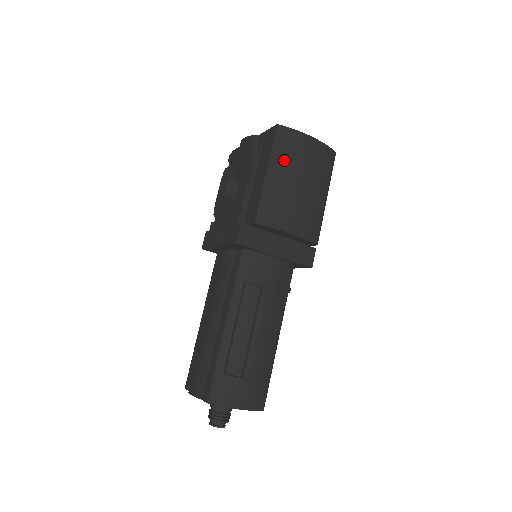
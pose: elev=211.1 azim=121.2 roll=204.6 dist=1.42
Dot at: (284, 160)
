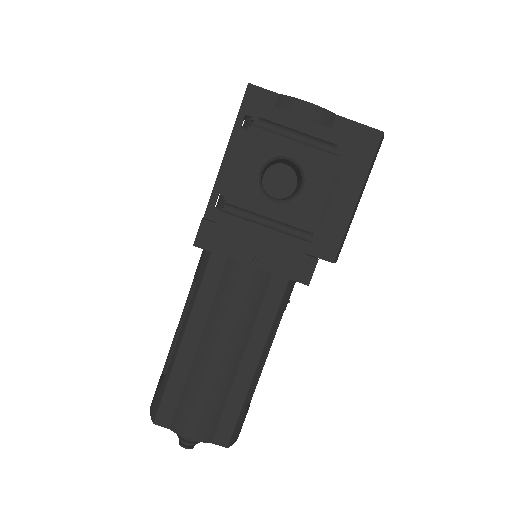
Dot at: occluded
